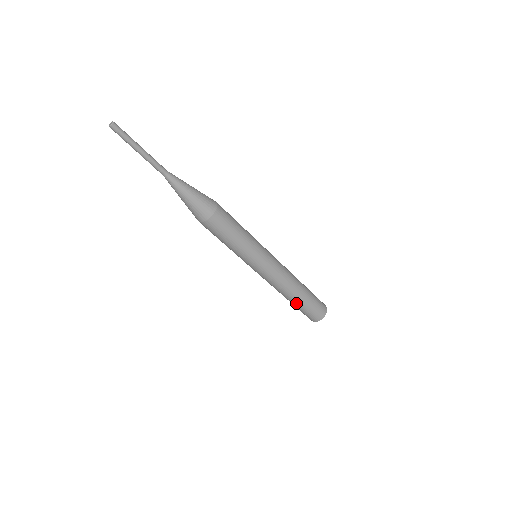
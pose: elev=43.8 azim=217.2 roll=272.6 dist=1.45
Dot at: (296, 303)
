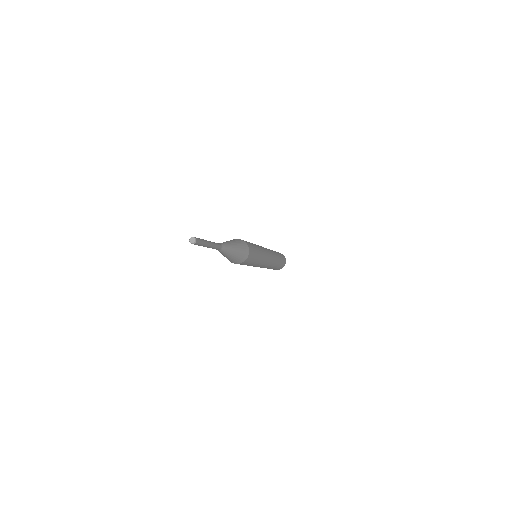
Dot at: occluded
